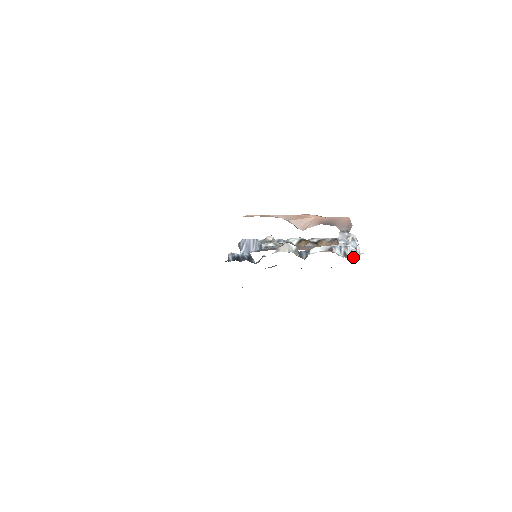
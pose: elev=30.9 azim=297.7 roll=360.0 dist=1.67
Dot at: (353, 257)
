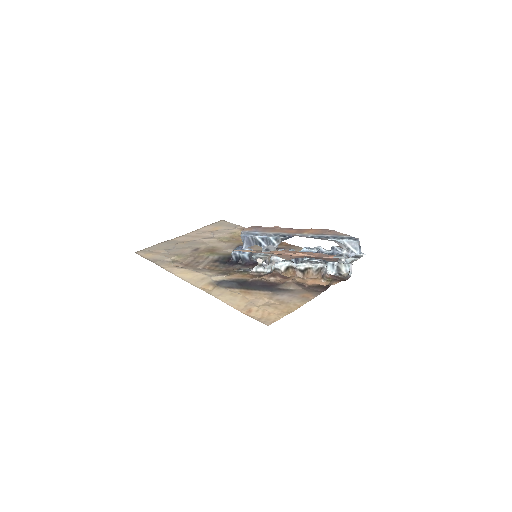
Dot at: (348, 268)
